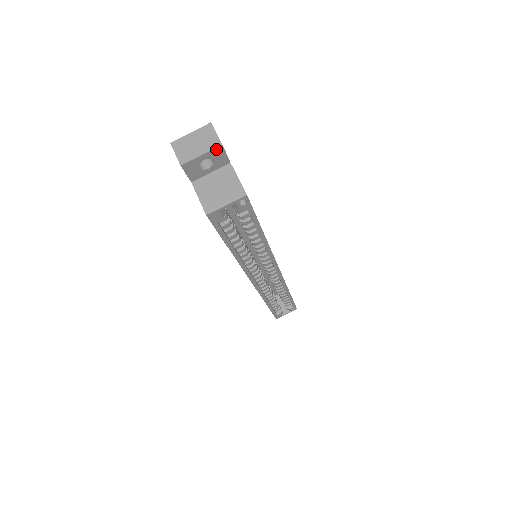
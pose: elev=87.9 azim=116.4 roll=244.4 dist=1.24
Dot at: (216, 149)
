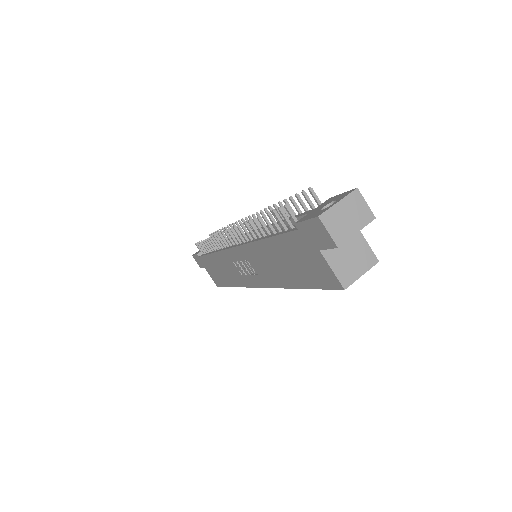
Dot at: (368, 223)
